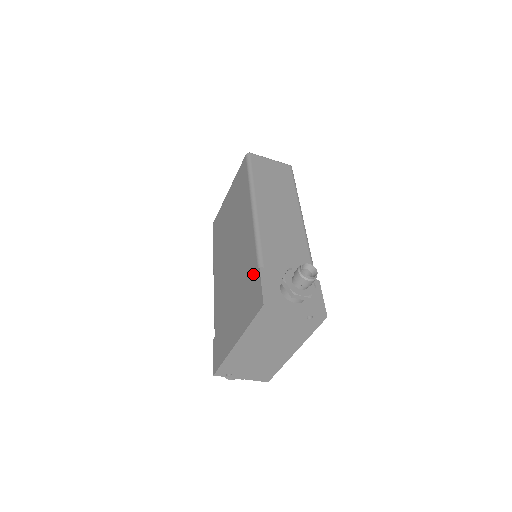
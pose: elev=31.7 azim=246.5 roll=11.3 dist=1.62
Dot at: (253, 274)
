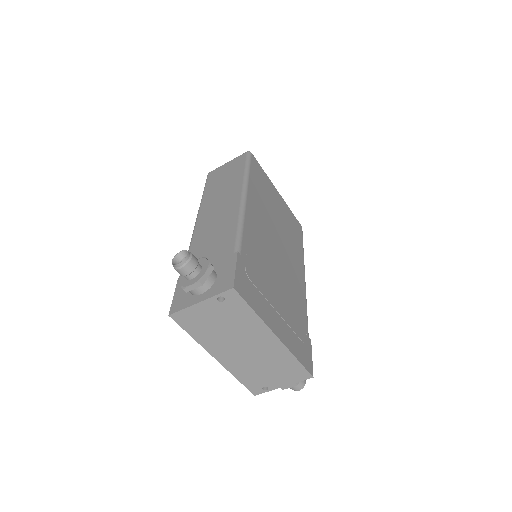
Dot at: occluded
